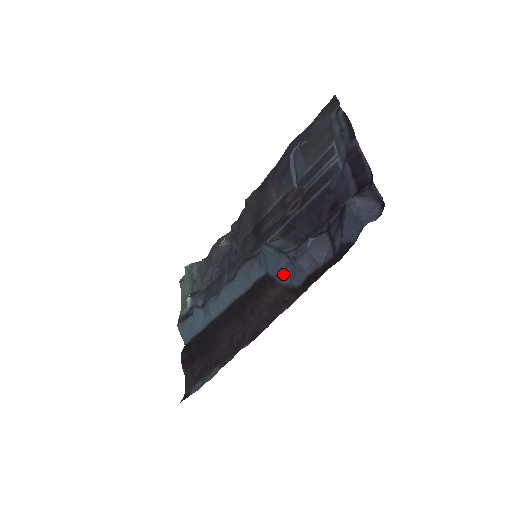
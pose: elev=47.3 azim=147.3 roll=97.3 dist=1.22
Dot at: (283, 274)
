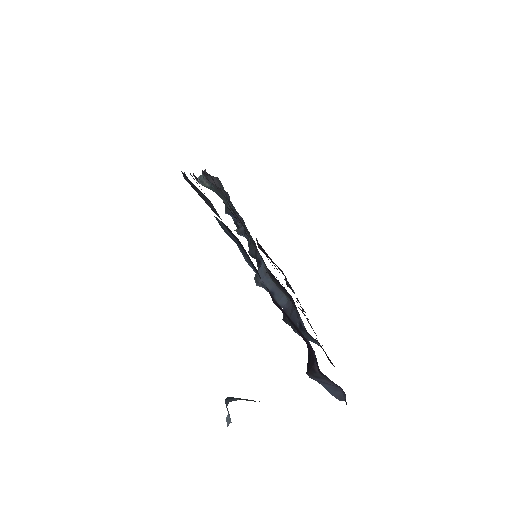
Dot at: occluded
